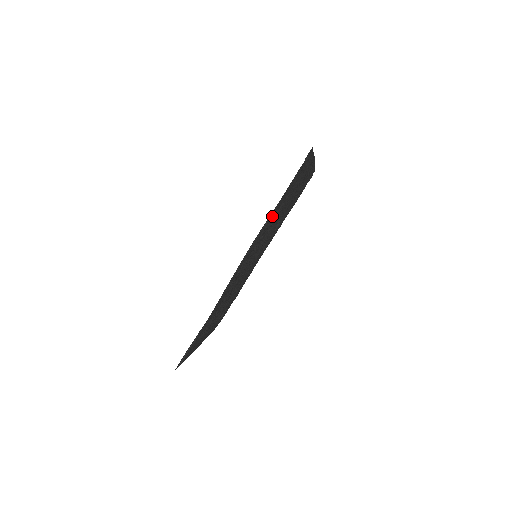
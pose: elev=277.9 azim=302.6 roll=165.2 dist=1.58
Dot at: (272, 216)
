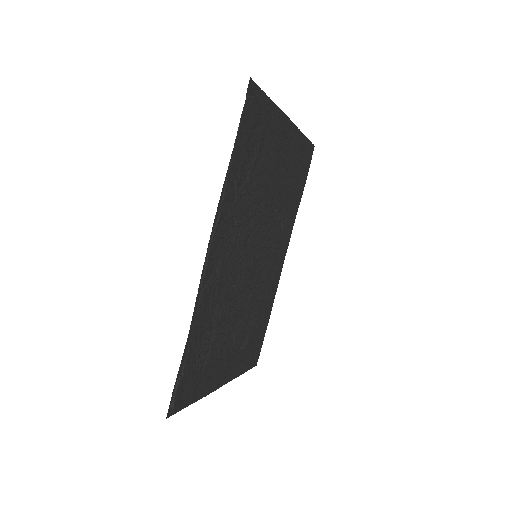
Dot at: (234, 186)
